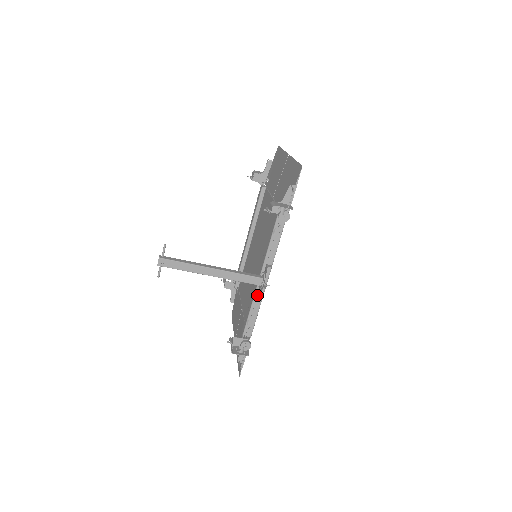
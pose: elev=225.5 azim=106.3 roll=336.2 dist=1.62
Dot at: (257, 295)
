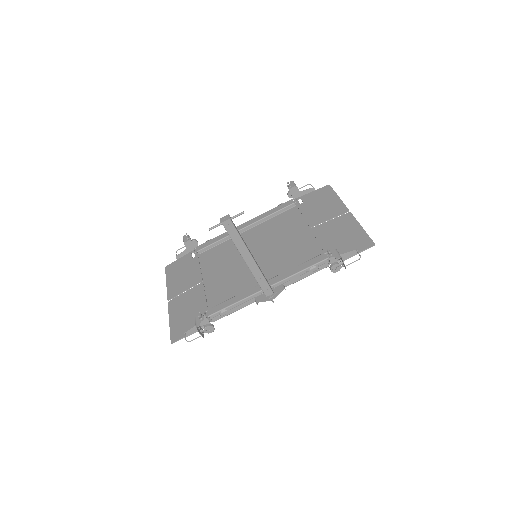
Dot at: (253, 298)
